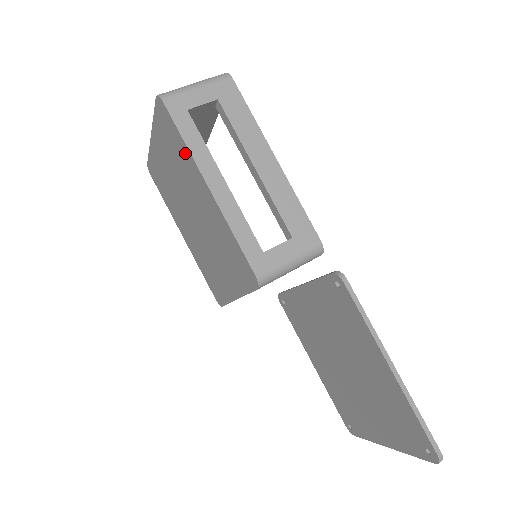
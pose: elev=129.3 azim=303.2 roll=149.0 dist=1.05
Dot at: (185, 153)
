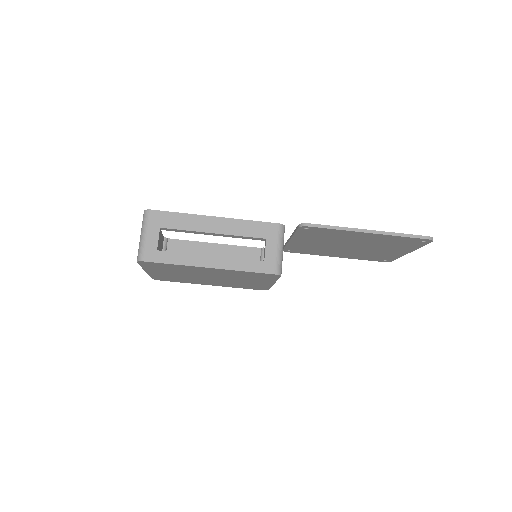
Dot at: (180, 267)
